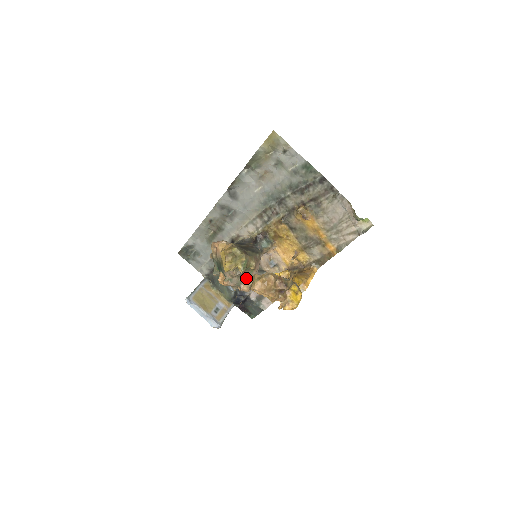
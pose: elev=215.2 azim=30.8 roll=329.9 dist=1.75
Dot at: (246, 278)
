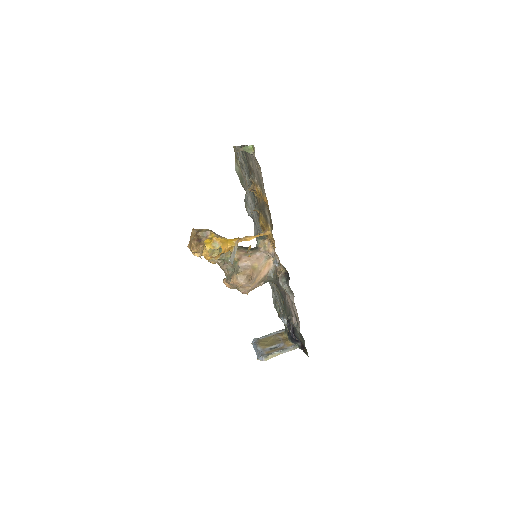
Dot at: (235, 271)
